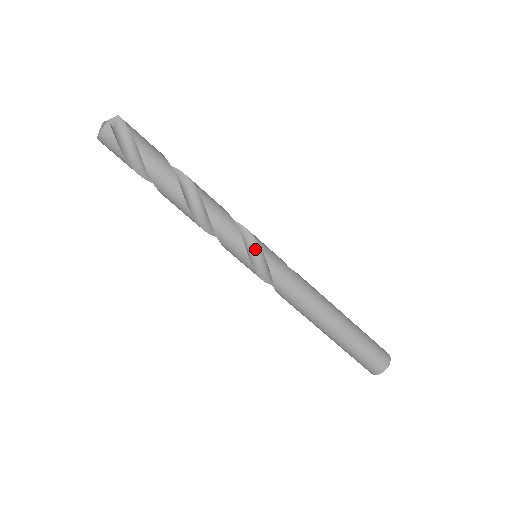
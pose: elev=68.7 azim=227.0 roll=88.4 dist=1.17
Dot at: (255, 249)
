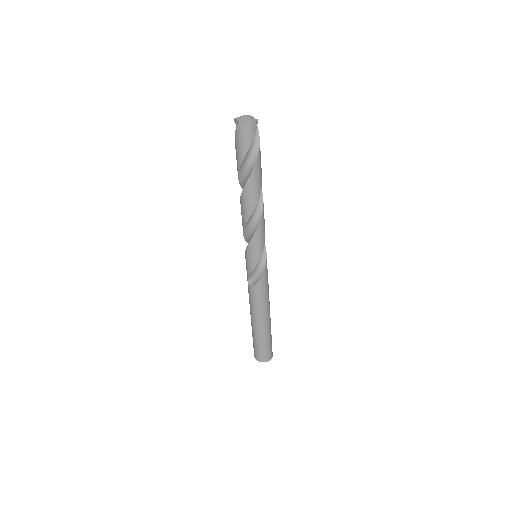
Dot at: occluded
